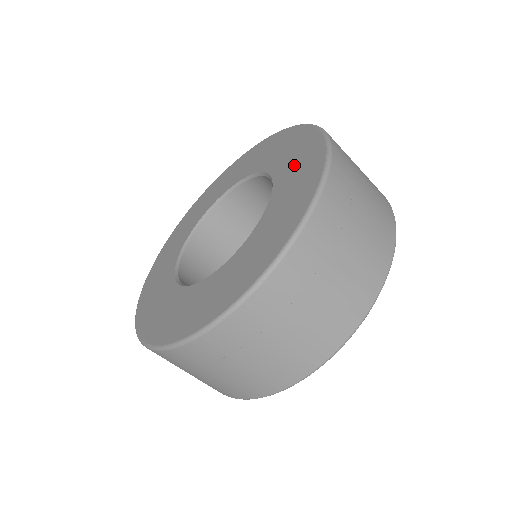
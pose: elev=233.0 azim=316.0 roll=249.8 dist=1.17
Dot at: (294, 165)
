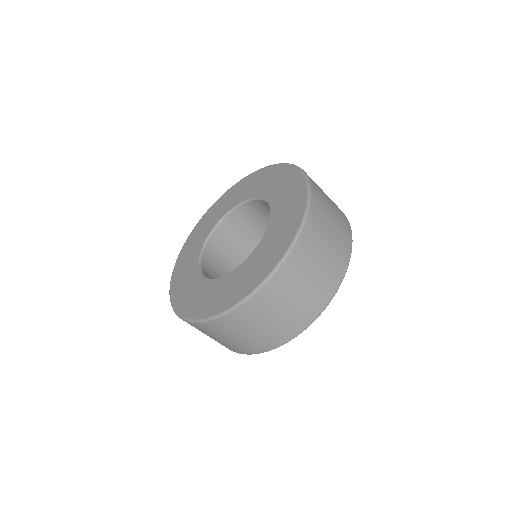
Dot at: (278, 185)
